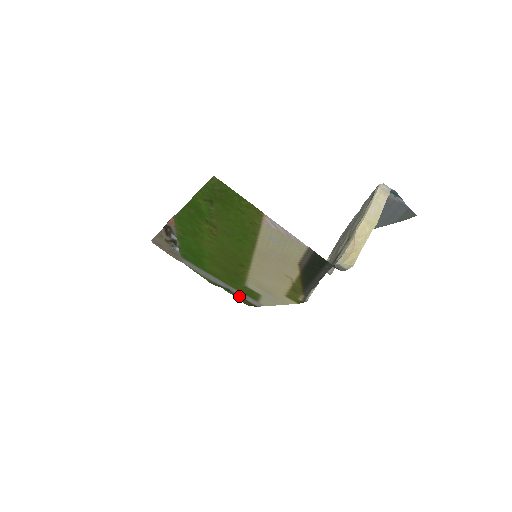
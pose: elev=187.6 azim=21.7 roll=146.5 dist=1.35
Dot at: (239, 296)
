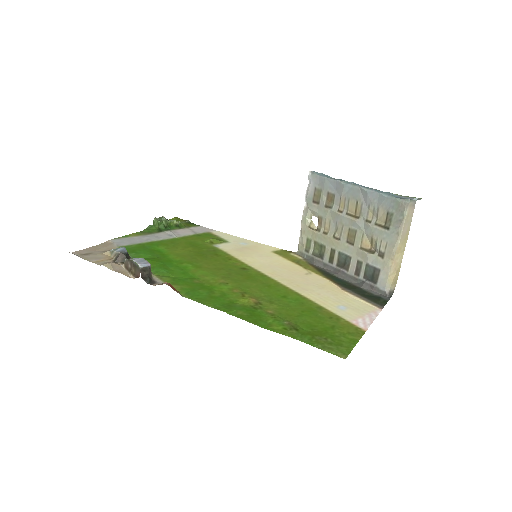
Dot at: (171, 221)
